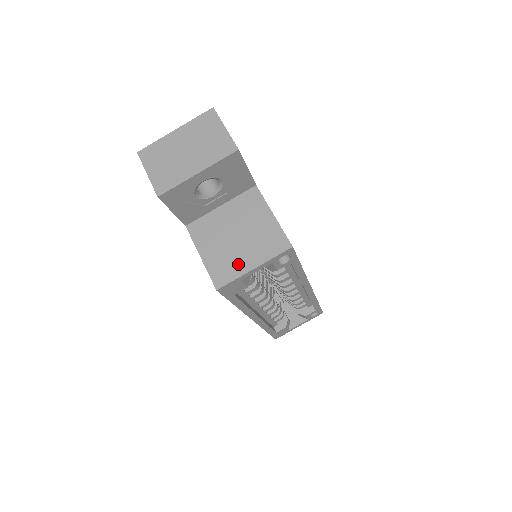
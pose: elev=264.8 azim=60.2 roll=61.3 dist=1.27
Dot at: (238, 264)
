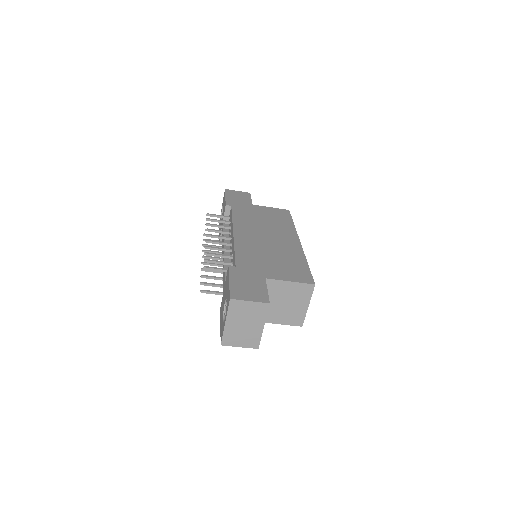
Dot at: (299, 311)
